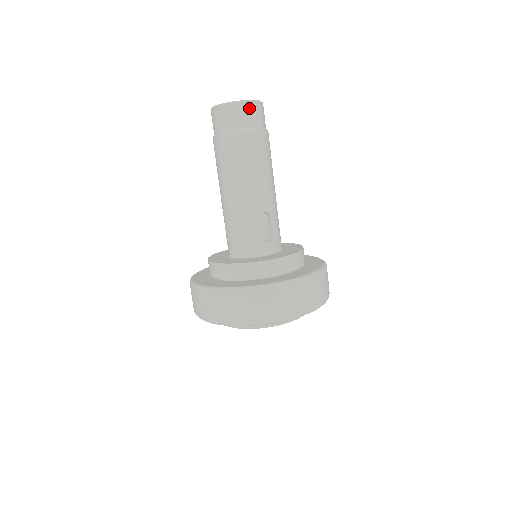
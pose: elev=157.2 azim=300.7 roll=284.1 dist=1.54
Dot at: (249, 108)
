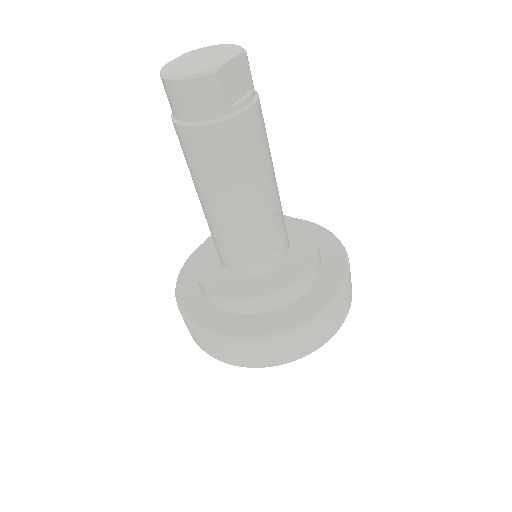
Dot at: (235, 71)
